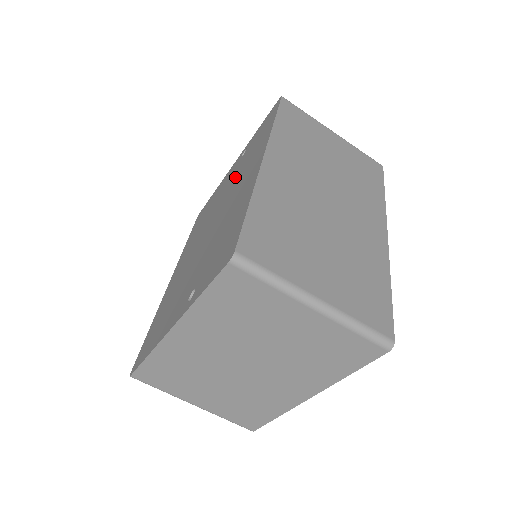
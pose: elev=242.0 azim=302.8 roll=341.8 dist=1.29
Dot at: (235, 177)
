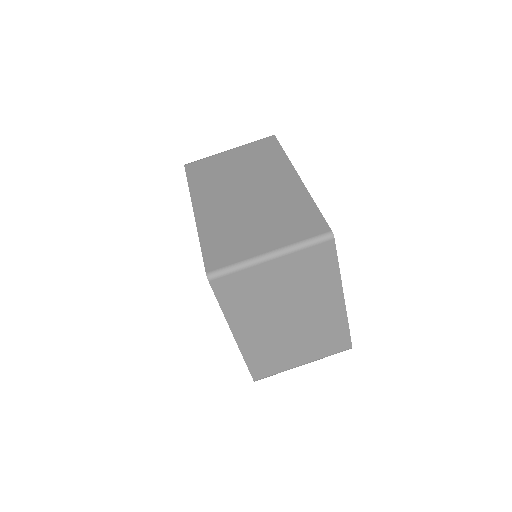
Dot at: occluded
